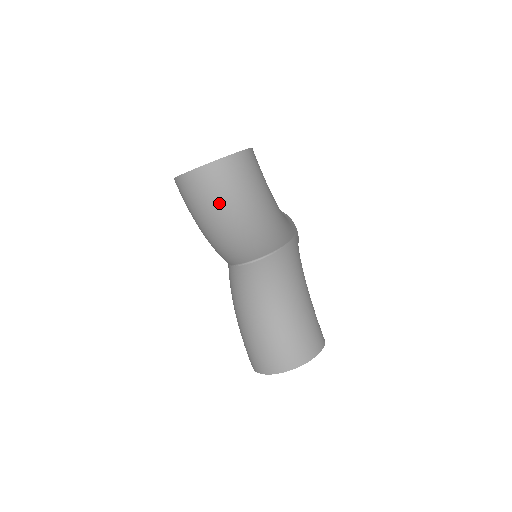
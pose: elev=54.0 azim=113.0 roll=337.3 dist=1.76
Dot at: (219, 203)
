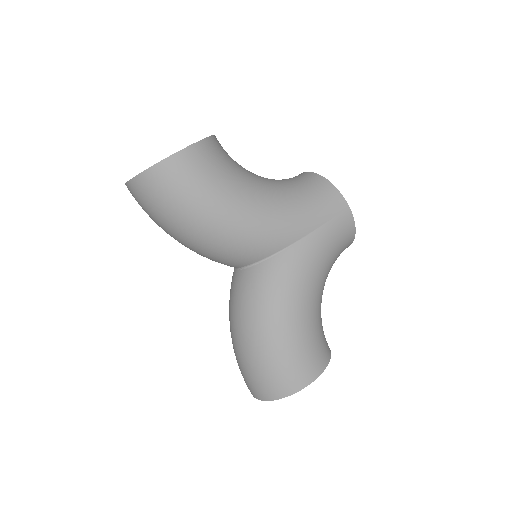
Dot at: (155, 221)
